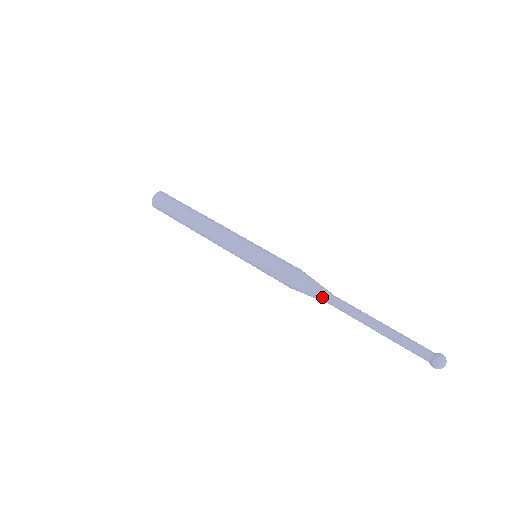
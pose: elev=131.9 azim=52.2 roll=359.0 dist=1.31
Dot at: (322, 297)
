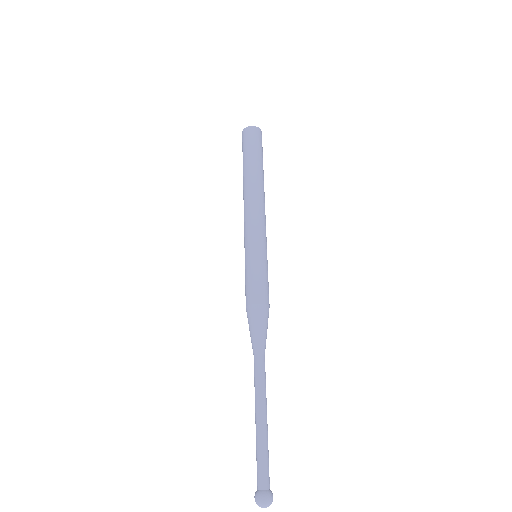
Dot at: (253, 344)
